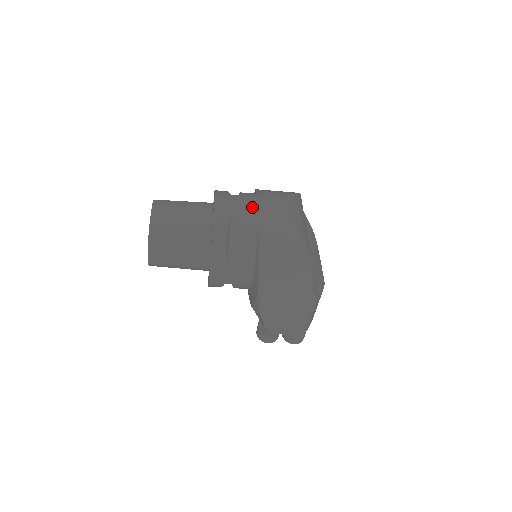
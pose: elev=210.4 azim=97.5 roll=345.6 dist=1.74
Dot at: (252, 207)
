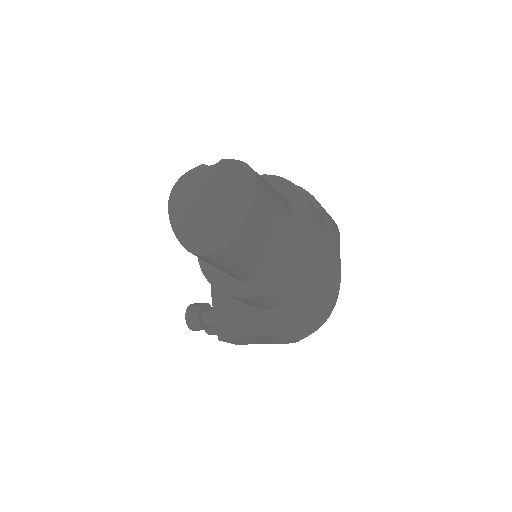
Dot at: (329, 247)
